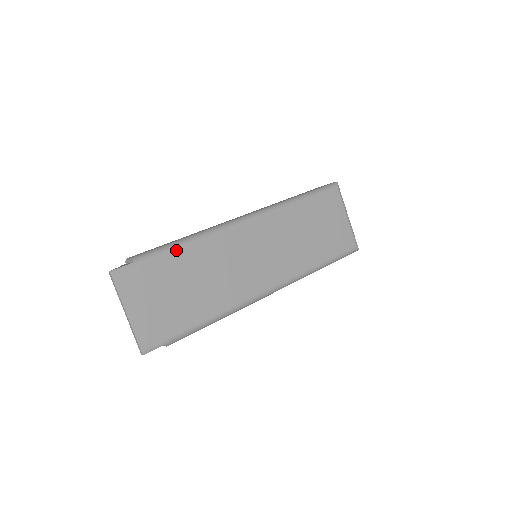
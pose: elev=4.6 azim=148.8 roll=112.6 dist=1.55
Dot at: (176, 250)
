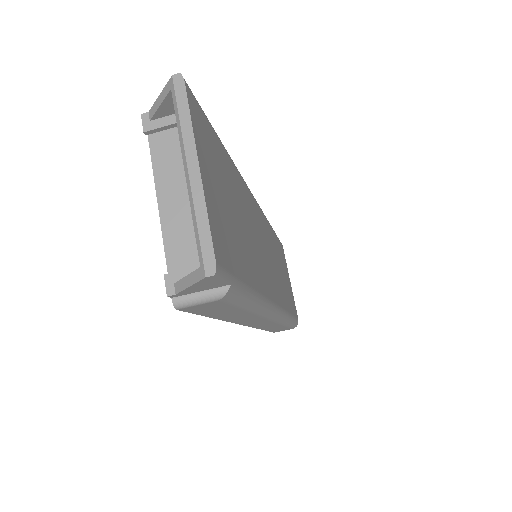
Dot at: (227, 152)
